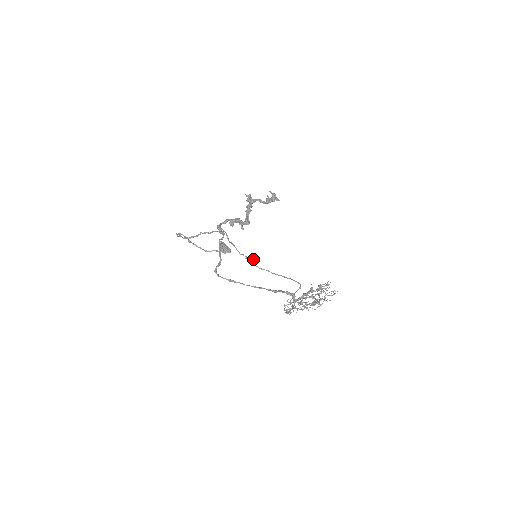
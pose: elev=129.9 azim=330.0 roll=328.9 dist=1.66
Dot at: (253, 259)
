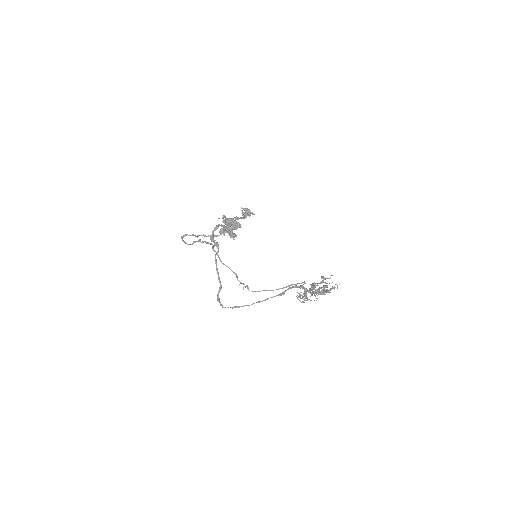
Dot at: (246, 285)
